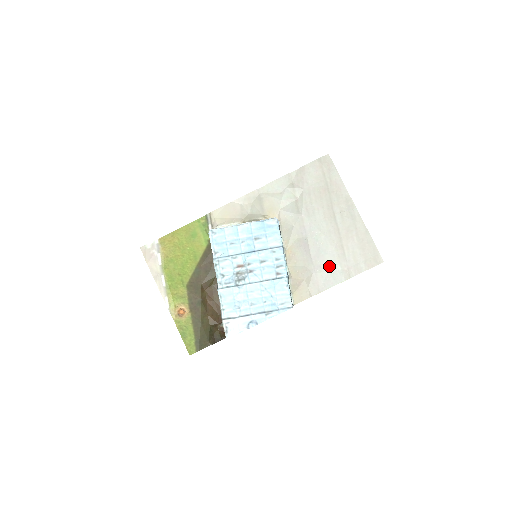
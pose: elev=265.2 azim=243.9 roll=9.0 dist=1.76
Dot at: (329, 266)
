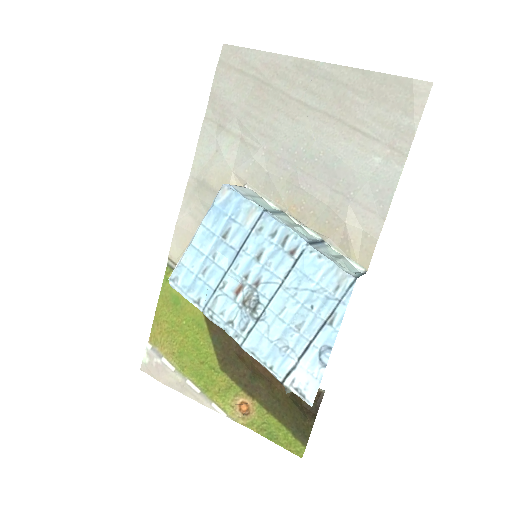
Dot at: (361, 172)
